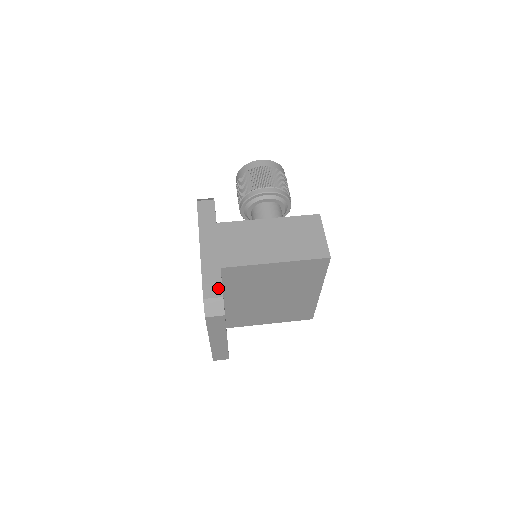
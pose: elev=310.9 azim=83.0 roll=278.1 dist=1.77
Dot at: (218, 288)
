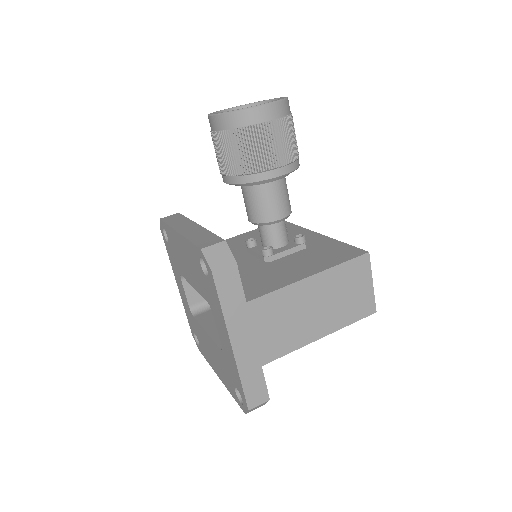
Dot at: (263, 392)
